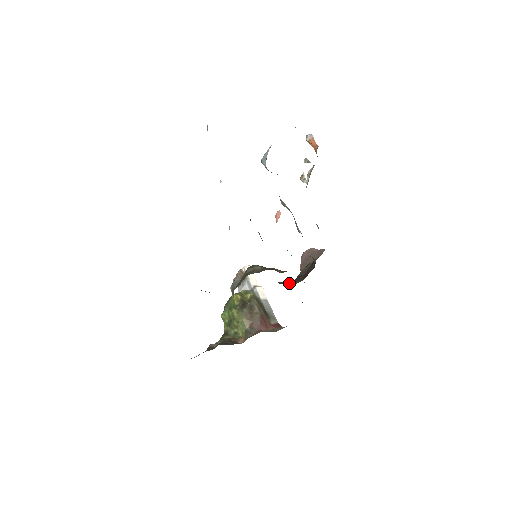
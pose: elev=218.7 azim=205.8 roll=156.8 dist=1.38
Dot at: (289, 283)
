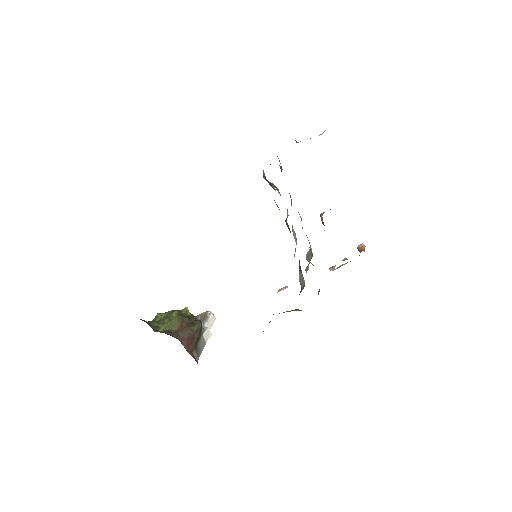
Dot at: occluded
